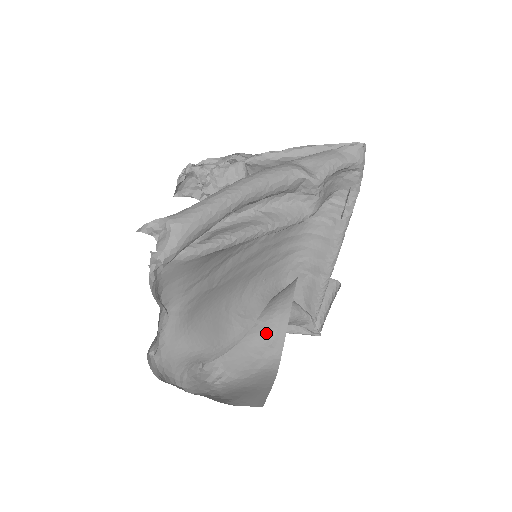
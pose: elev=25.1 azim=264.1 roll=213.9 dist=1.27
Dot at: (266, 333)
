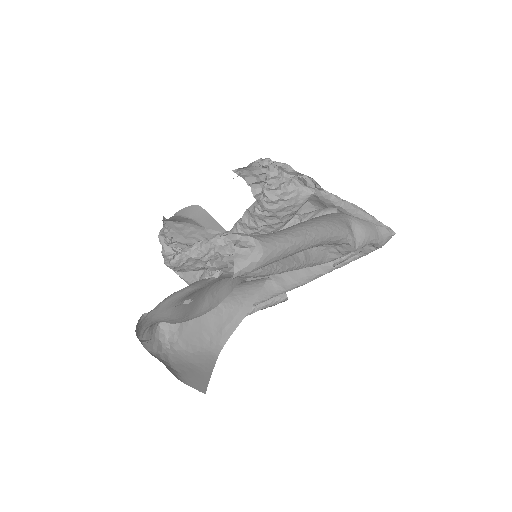
Dot at: (223, 319)
